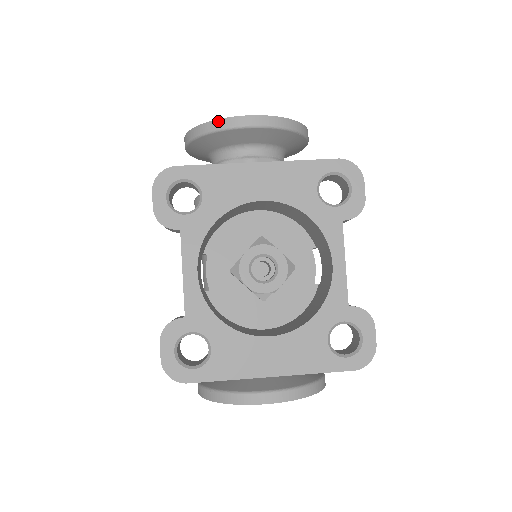
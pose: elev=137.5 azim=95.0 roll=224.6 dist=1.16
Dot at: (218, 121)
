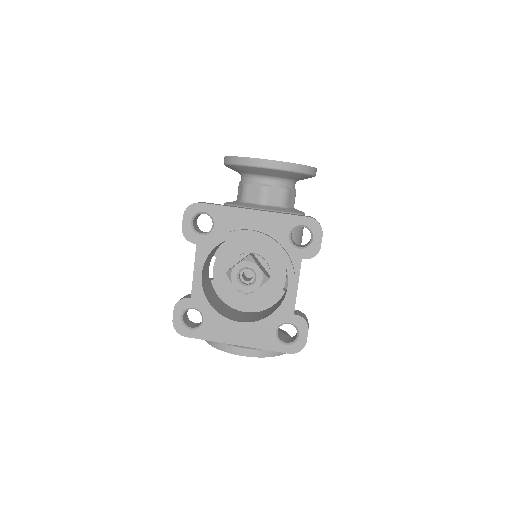
Dot at: (244, 158)
